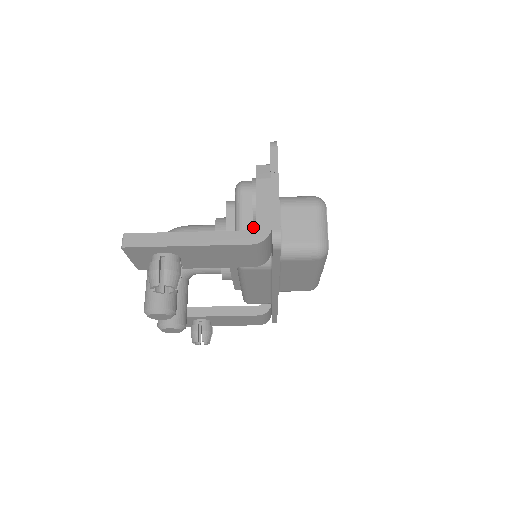
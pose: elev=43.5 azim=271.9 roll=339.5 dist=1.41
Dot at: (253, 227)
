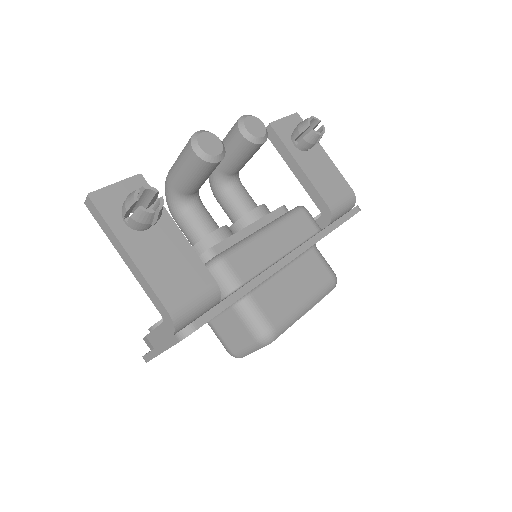
Dot at: occluded
